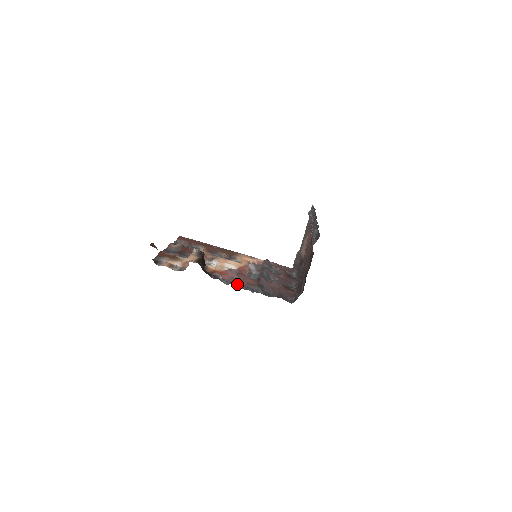
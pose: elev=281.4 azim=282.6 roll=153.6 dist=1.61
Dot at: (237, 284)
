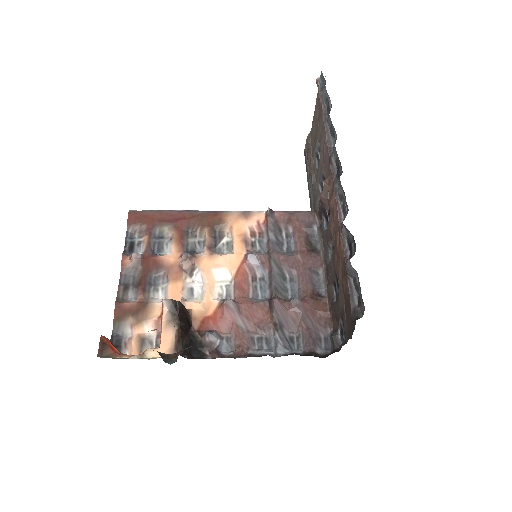
Dot at: (244, 342)
